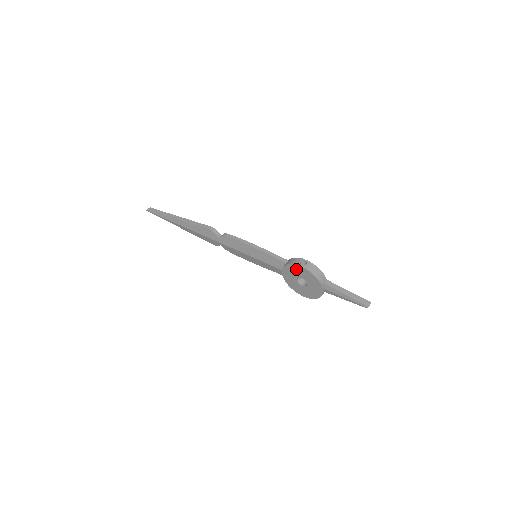
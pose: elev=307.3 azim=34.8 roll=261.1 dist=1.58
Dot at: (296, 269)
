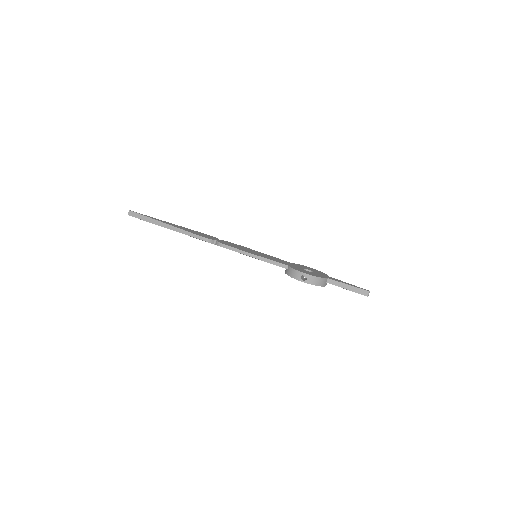
Dot at: occluded
